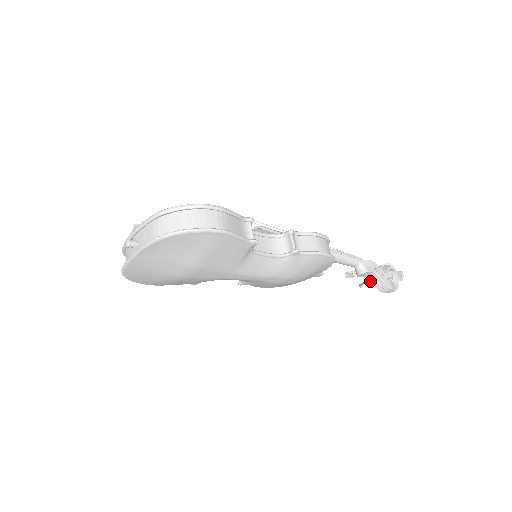
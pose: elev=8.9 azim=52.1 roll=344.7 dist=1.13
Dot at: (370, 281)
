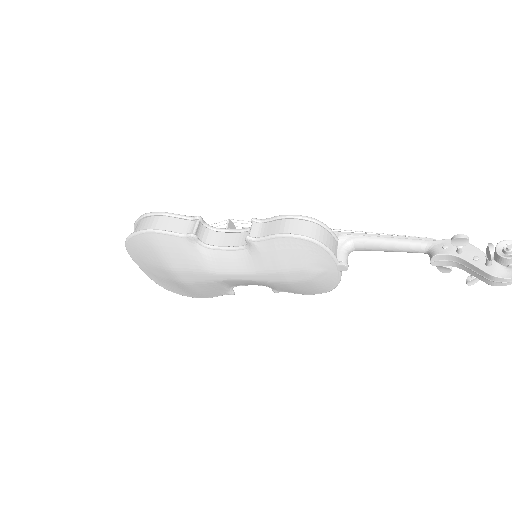
Dot at: (464, 270)
